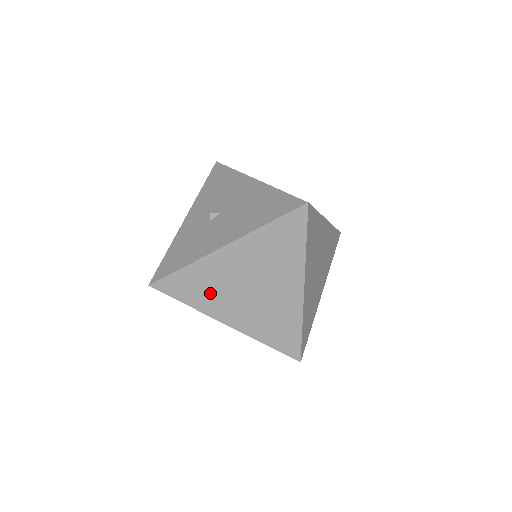
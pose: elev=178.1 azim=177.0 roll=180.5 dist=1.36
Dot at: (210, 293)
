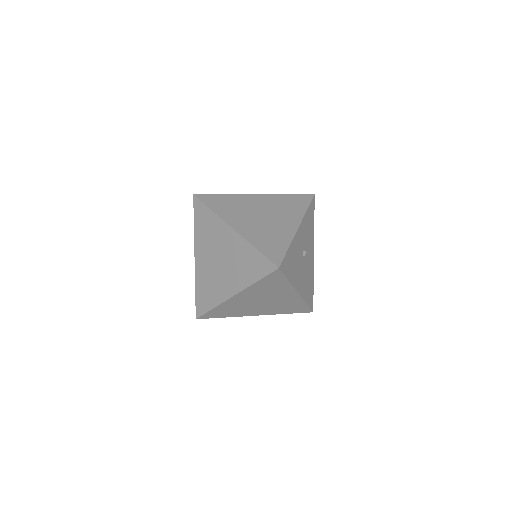
Dot at: (212, 288)
